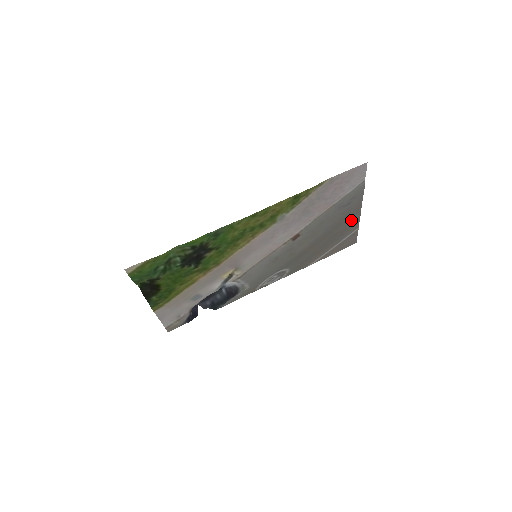
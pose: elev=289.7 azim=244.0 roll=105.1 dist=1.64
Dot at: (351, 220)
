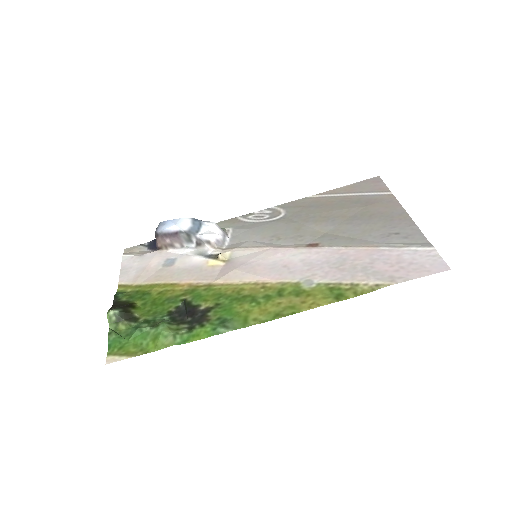
Dot at: (388, 209)
